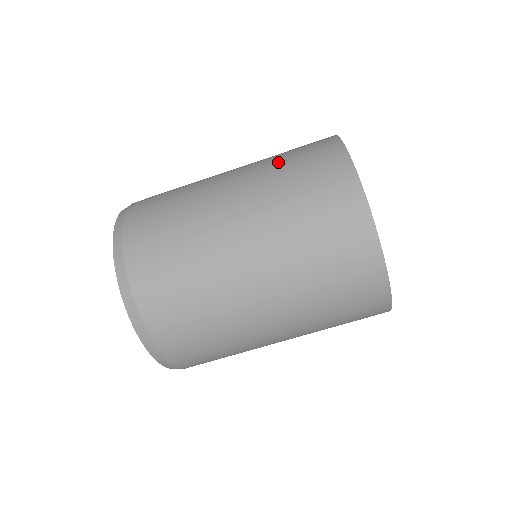
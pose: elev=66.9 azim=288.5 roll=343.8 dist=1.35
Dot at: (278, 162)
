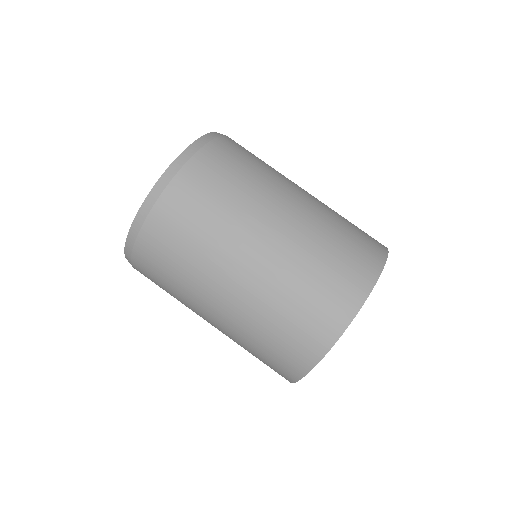
Dot at: occluded
